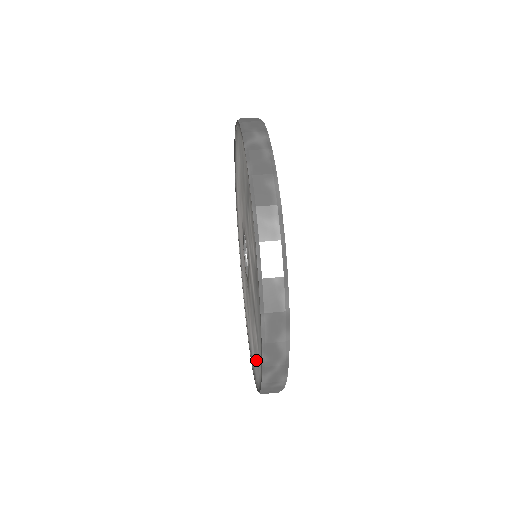
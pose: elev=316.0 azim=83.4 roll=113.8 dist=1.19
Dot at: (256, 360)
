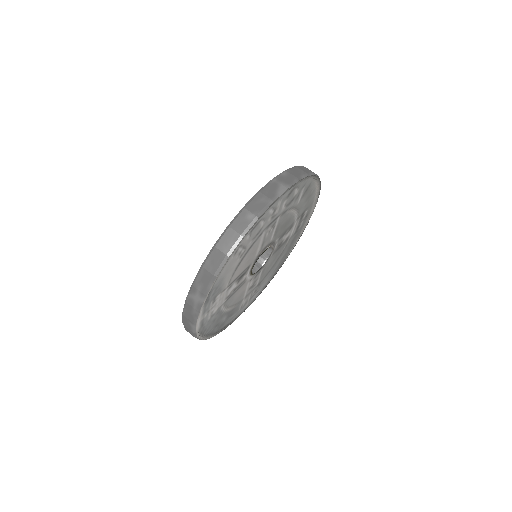
Dot at: occluded
